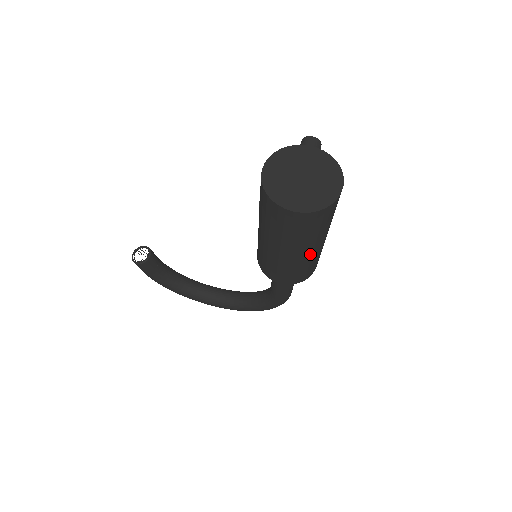
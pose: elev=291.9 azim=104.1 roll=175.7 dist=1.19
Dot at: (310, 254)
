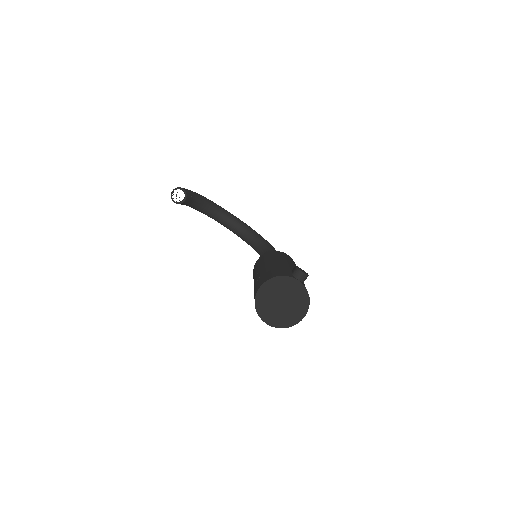
Dot at: occluded
